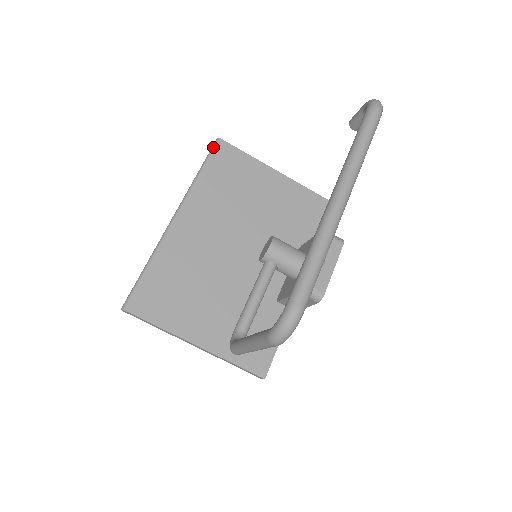
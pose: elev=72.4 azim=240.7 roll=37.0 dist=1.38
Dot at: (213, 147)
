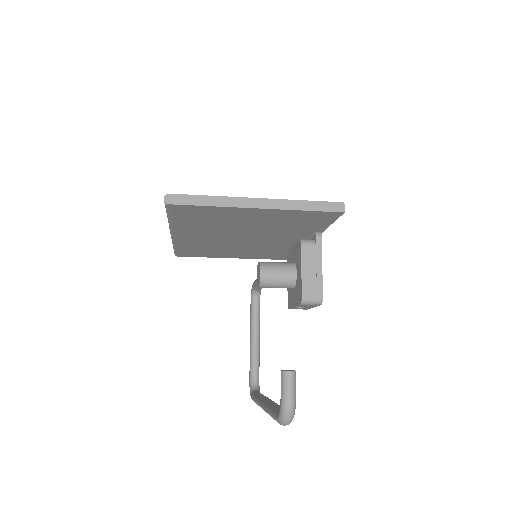
Dot at: (166, 208)
